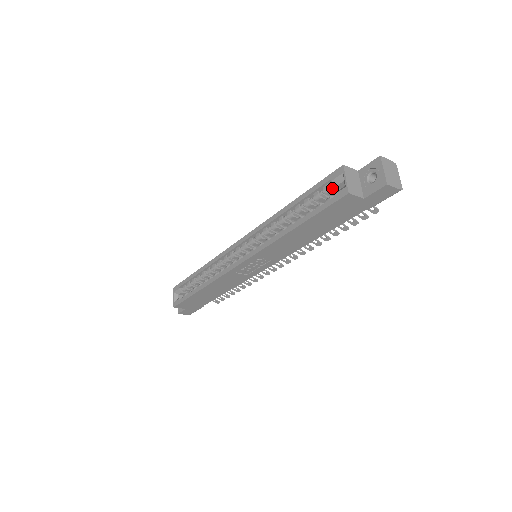
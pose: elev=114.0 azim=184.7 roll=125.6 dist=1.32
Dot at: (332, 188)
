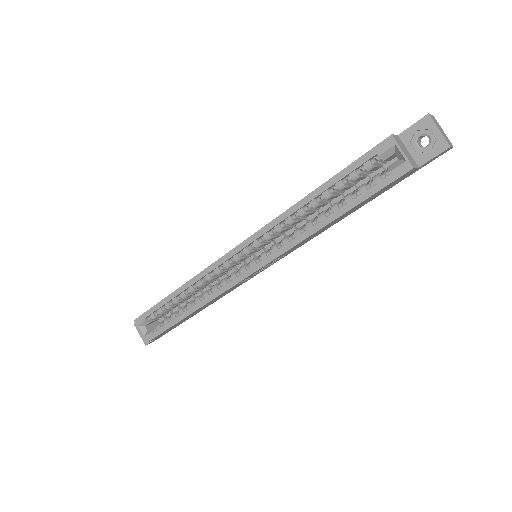
Dot at: (375, 163)
